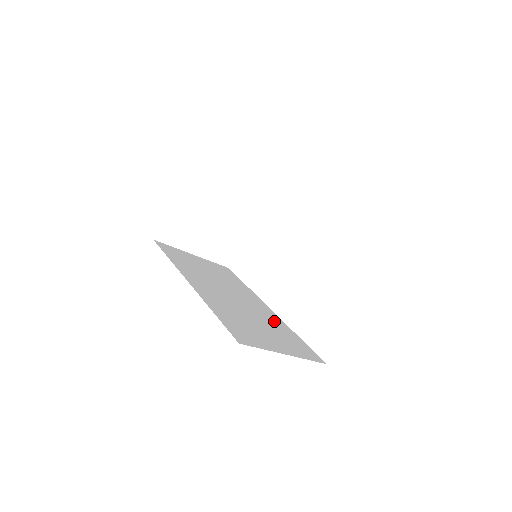
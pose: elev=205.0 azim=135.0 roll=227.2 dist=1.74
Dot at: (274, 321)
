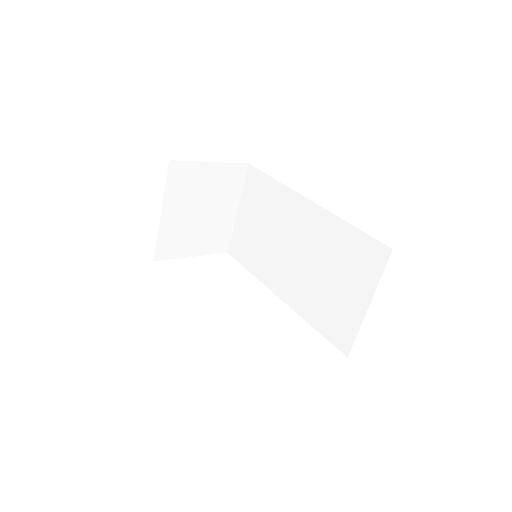
Dot at: occluded
